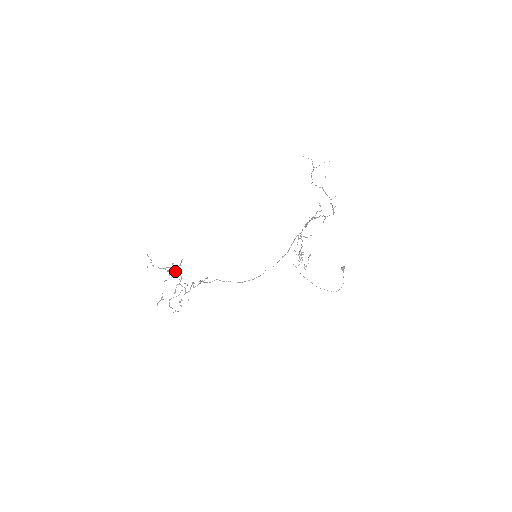
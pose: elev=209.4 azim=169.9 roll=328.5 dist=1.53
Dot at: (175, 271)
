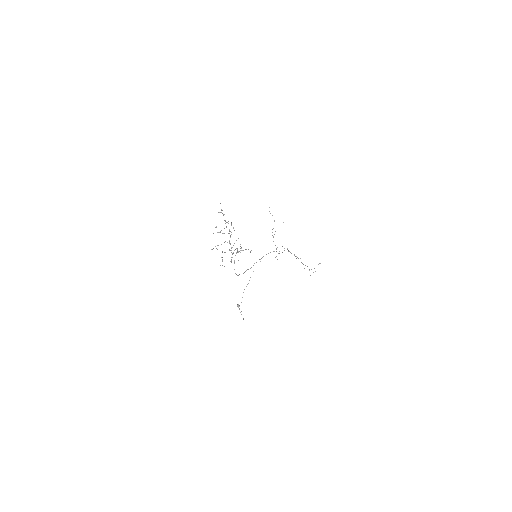
Dot at: occluded
